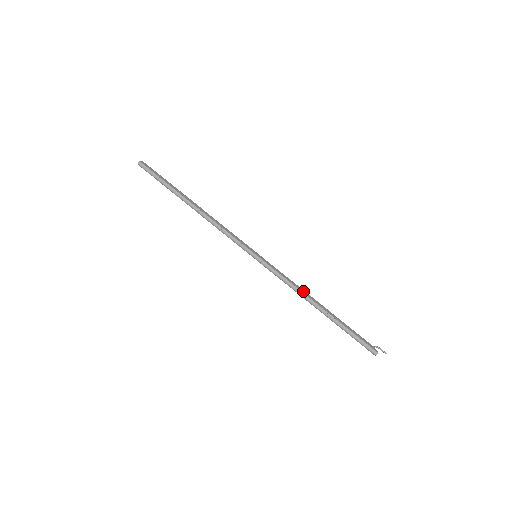
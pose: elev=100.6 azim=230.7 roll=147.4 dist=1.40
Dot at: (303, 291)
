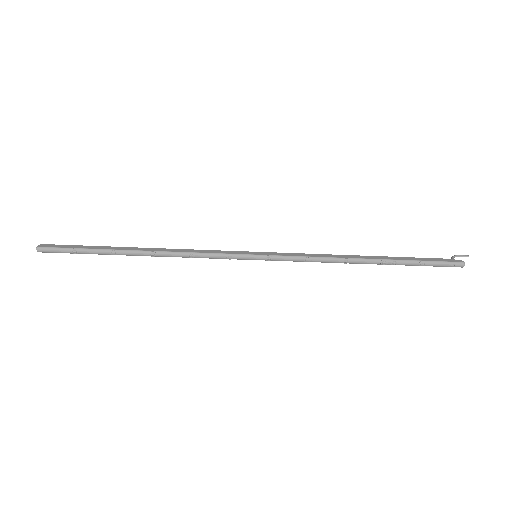
Dot at: (337, 256)
